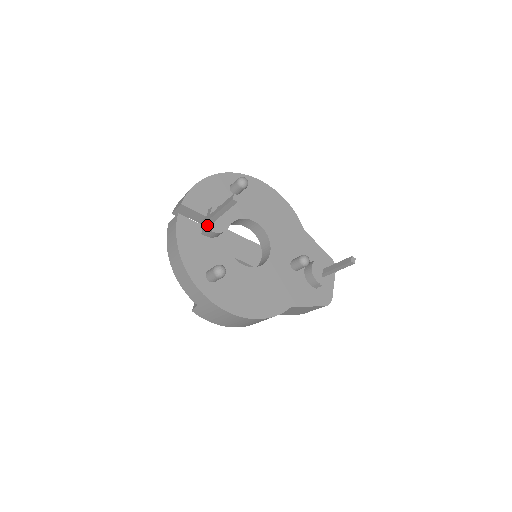
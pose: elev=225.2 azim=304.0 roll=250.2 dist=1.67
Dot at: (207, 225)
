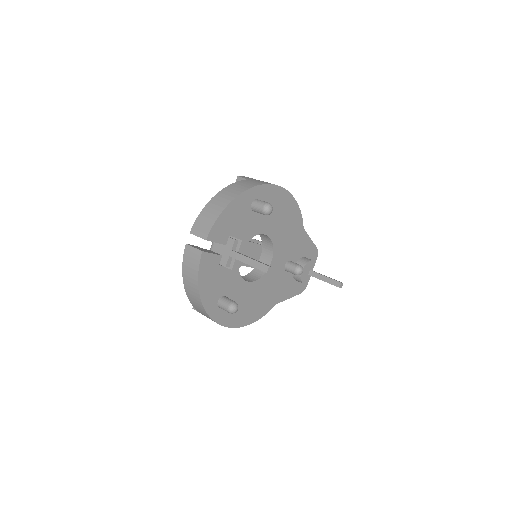
Dot at: (228, 261)
